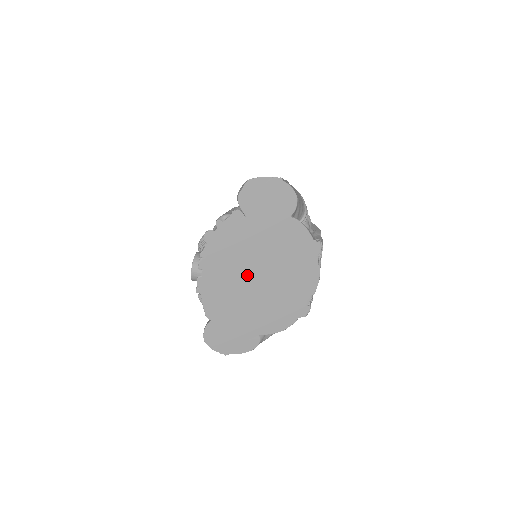
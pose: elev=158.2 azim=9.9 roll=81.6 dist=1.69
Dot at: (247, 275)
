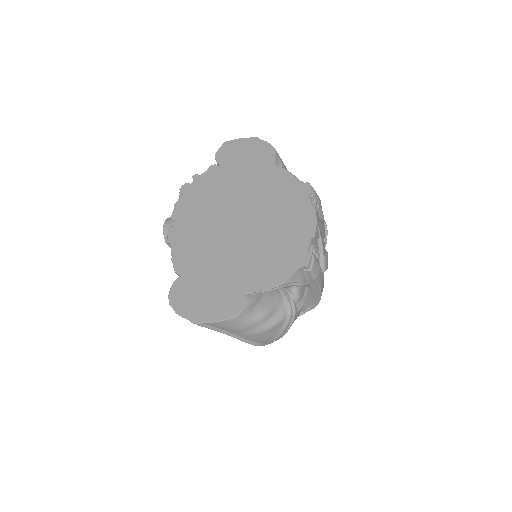
Dot at: (226, 221)
